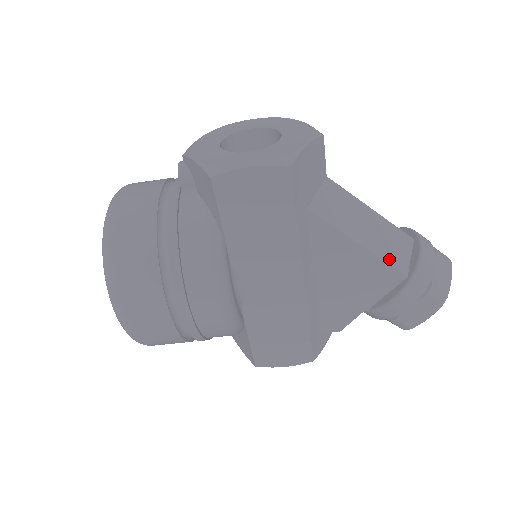
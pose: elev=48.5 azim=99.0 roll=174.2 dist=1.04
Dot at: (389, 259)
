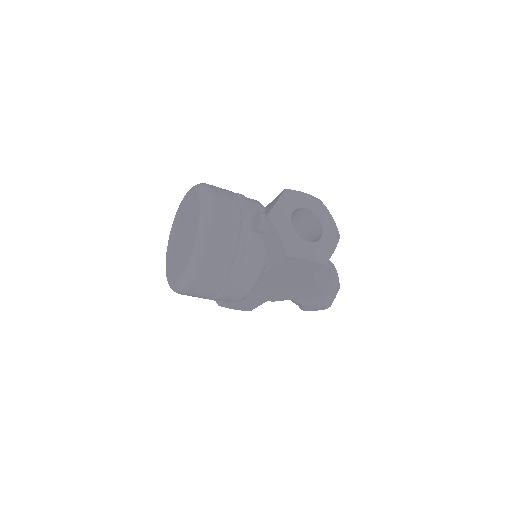
Dot at: (322, 289)
